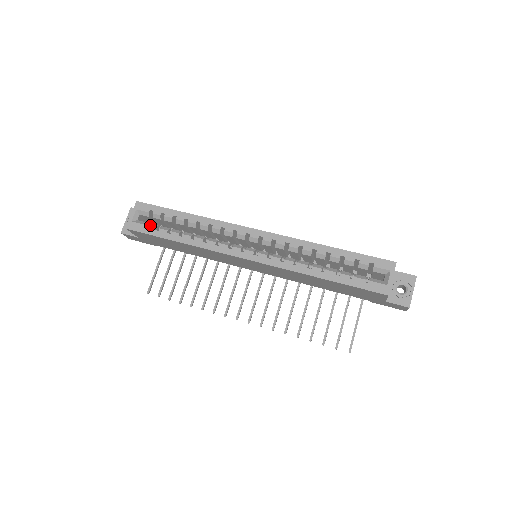
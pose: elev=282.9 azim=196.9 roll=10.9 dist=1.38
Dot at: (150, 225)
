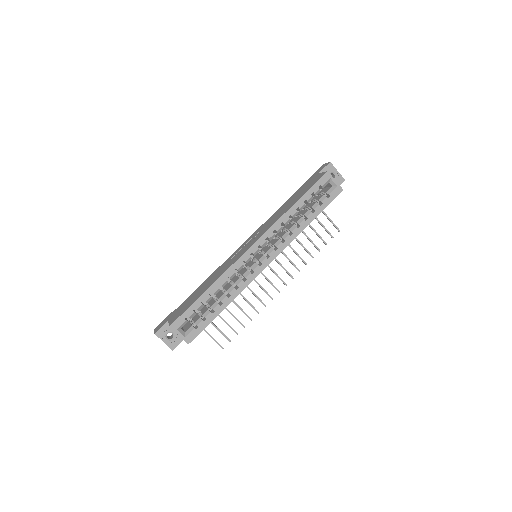
Dot at: (197, 324)
